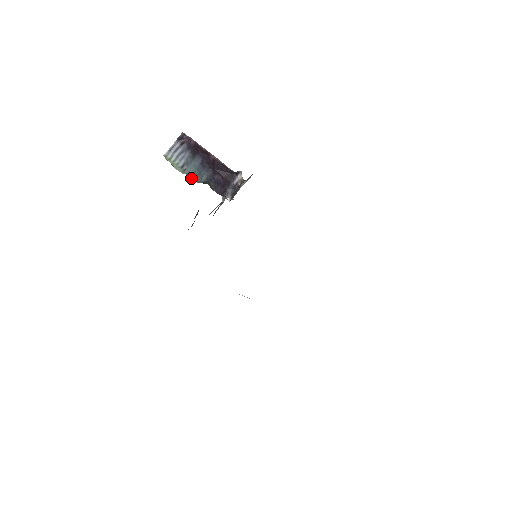
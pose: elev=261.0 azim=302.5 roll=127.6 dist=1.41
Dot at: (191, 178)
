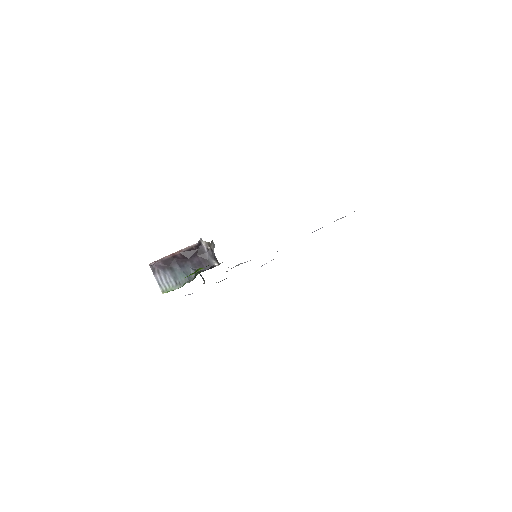
Dot at: occluded
